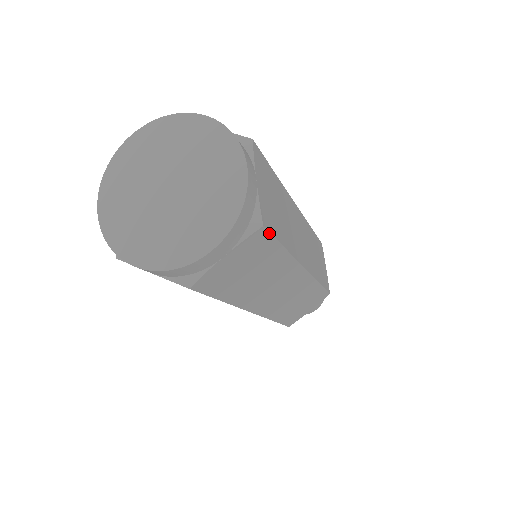
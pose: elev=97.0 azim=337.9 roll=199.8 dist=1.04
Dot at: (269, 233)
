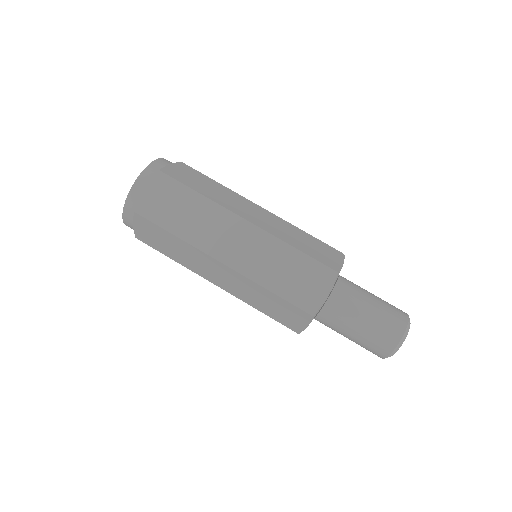
Dot at: (169, 176)
